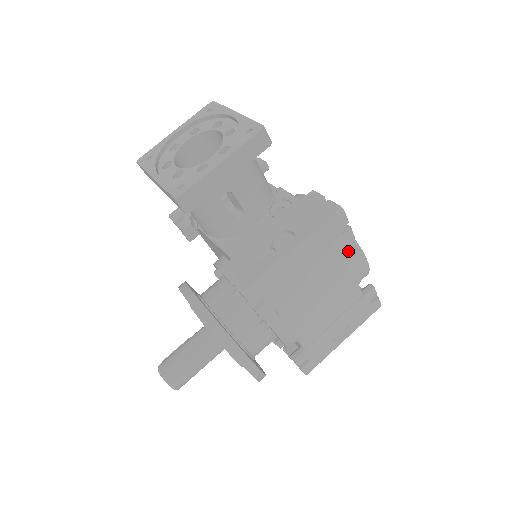
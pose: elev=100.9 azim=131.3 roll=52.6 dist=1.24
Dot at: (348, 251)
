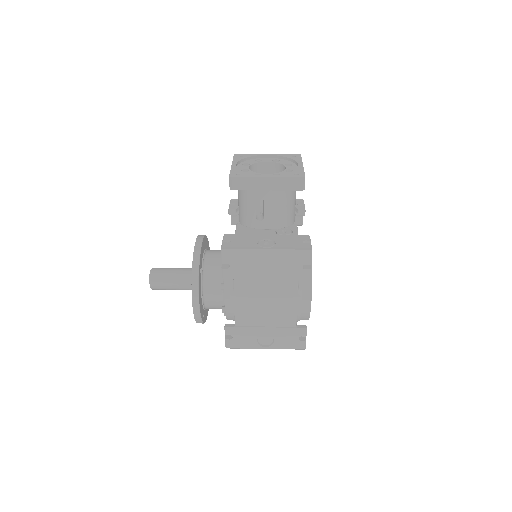
Dot at: (302, 286)
